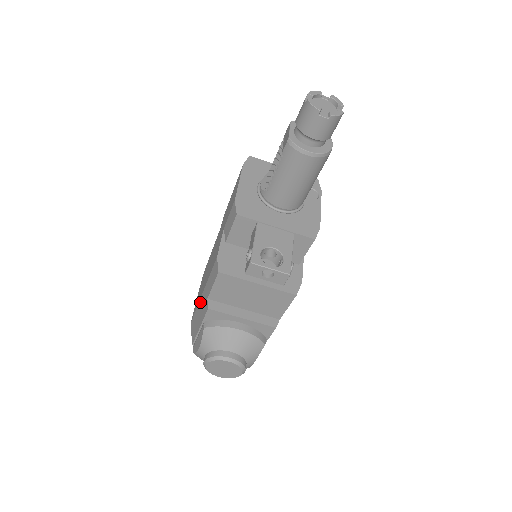
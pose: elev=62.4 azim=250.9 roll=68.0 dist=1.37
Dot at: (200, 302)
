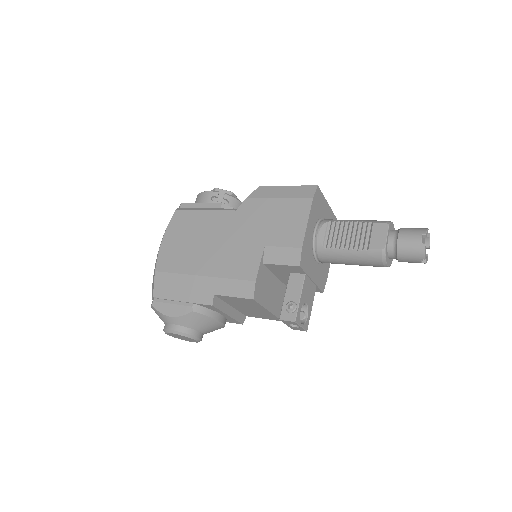
Dot at: (193, 279)
